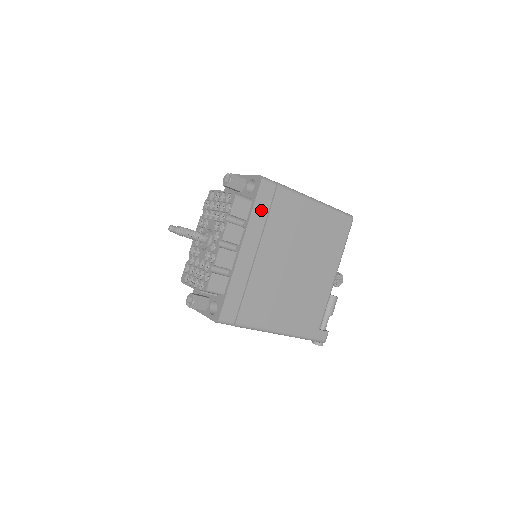
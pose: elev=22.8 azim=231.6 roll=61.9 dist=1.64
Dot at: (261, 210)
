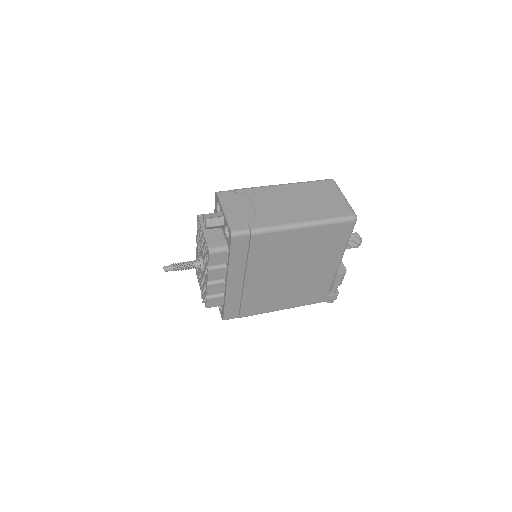
Dot at: (239, 255)
